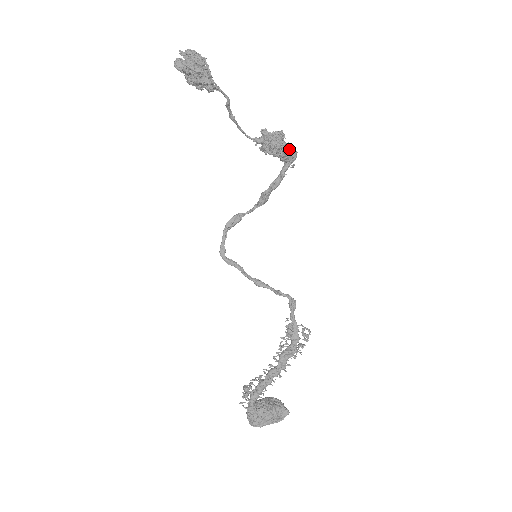
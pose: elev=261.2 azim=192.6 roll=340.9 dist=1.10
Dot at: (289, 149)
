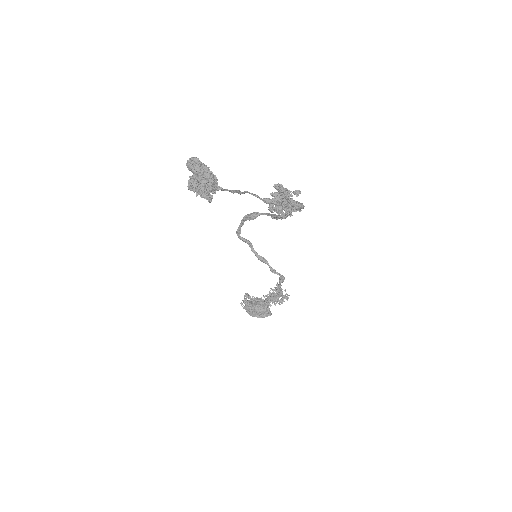
Dot at: (294, 208)
